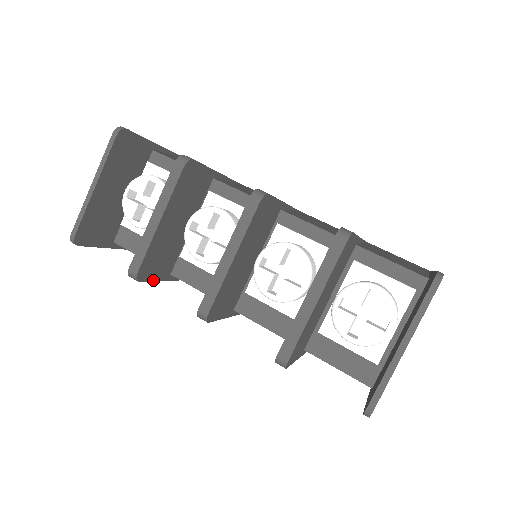
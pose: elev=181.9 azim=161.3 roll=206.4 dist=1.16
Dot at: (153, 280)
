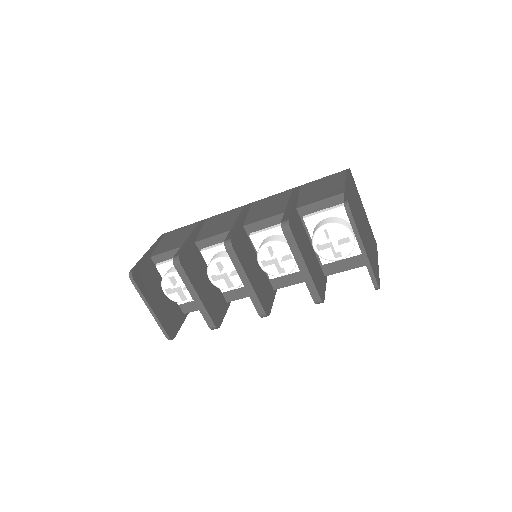
Dot at: occluded
